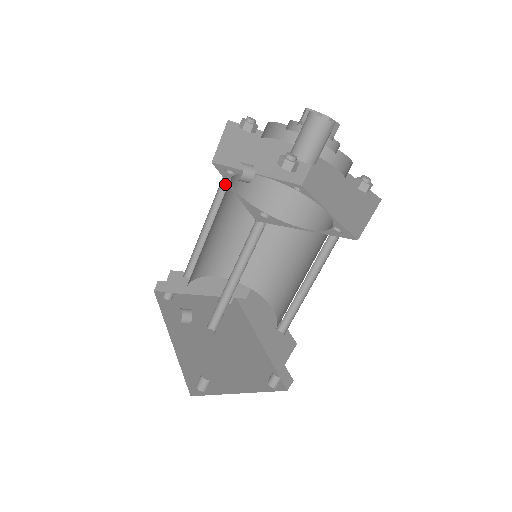
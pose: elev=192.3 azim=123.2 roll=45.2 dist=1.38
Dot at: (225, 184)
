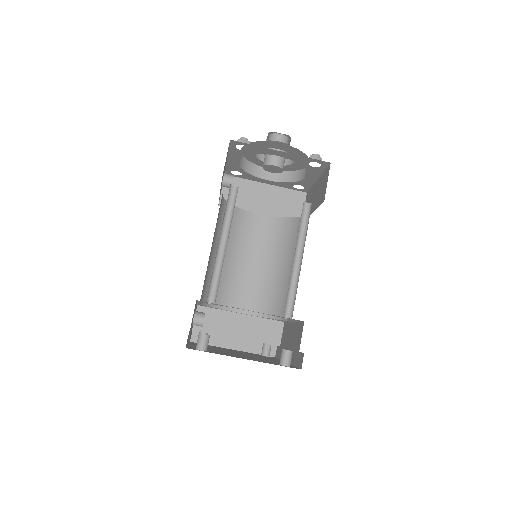
Dot at: occluded
